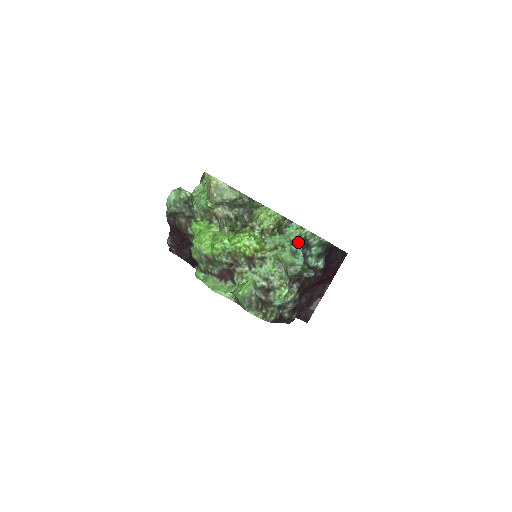
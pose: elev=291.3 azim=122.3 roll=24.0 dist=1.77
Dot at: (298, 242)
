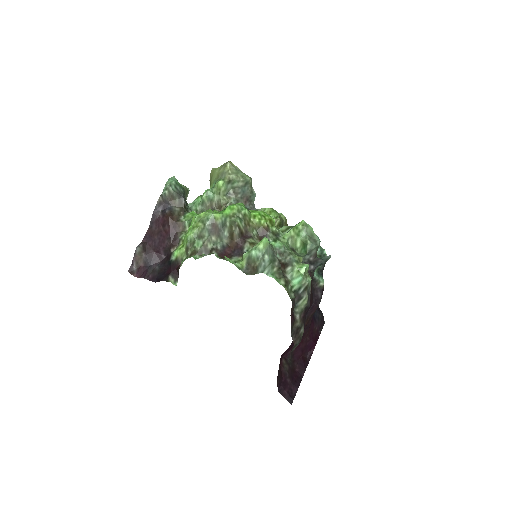
Dot at: occluded
